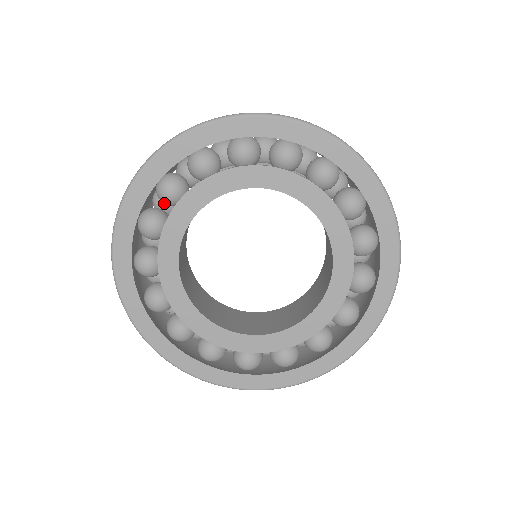
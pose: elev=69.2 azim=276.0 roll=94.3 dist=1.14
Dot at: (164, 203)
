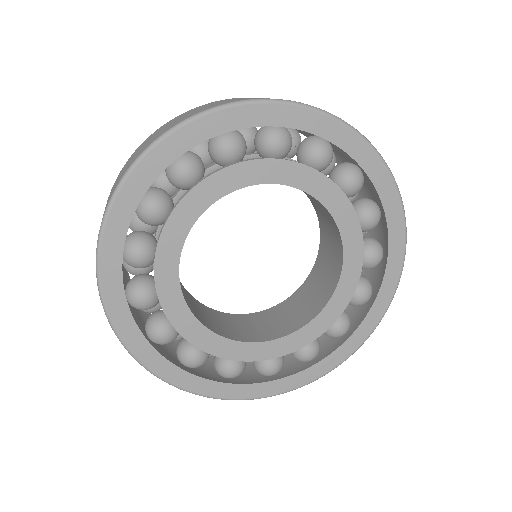
Dot at: (149, 224)
